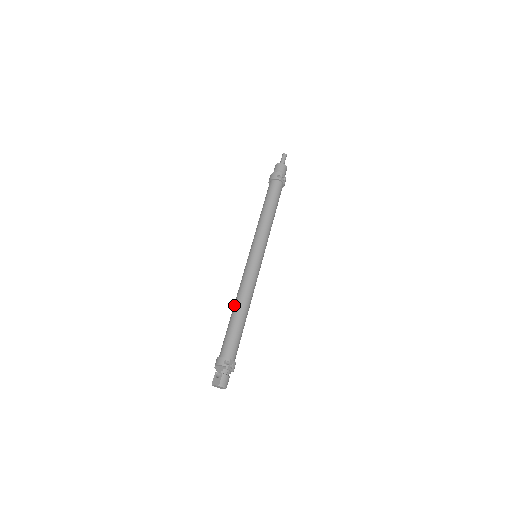
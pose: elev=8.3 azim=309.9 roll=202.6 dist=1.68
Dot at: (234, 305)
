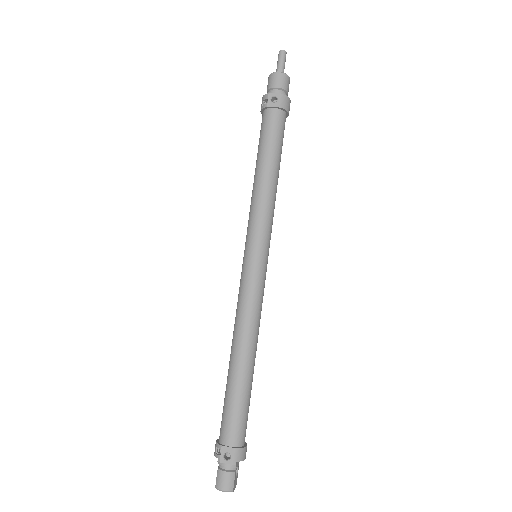
Dot at: occluded
